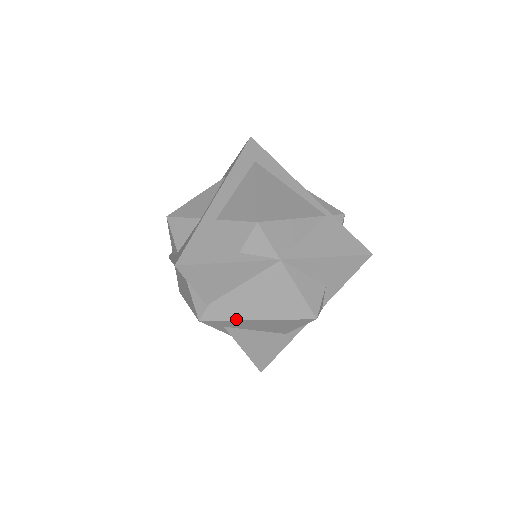
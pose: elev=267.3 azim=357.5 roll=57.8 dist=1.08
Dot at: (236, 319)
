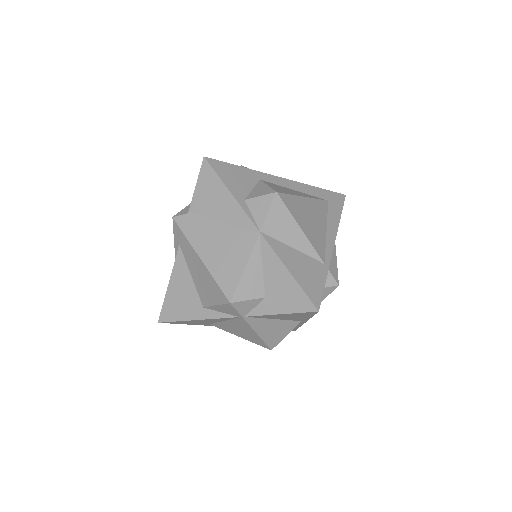
Dot at: (191, 241)
